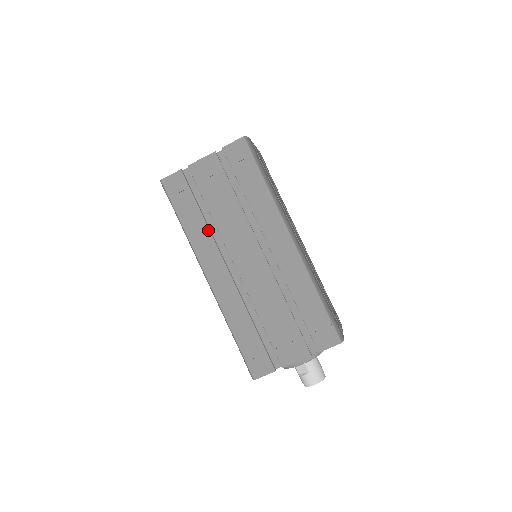
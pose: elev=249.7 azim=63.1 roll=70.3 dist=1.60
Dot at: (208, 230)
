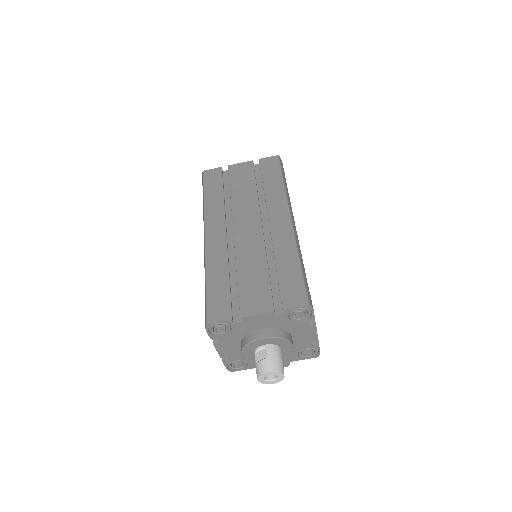
Dot at: (223, 204)
